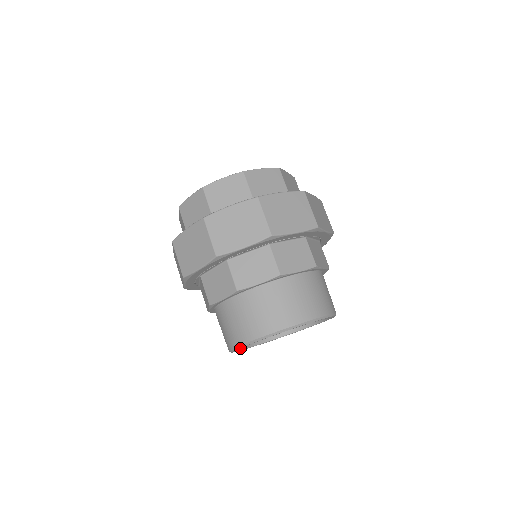
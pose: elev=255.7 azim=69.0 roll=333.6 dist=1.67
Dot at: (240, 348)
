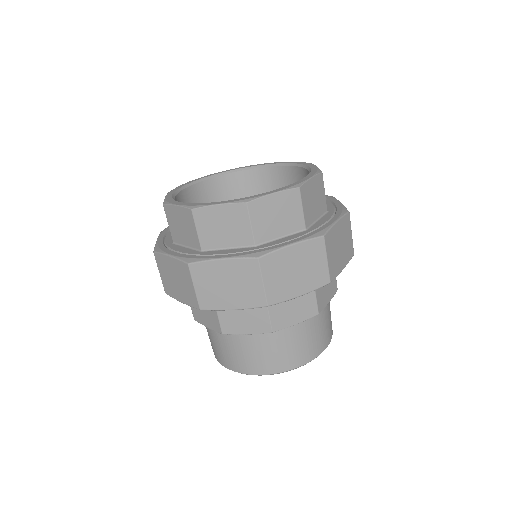
Dot at: occluded
